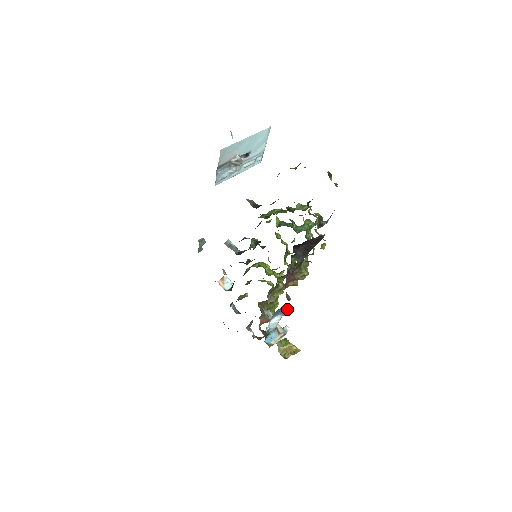
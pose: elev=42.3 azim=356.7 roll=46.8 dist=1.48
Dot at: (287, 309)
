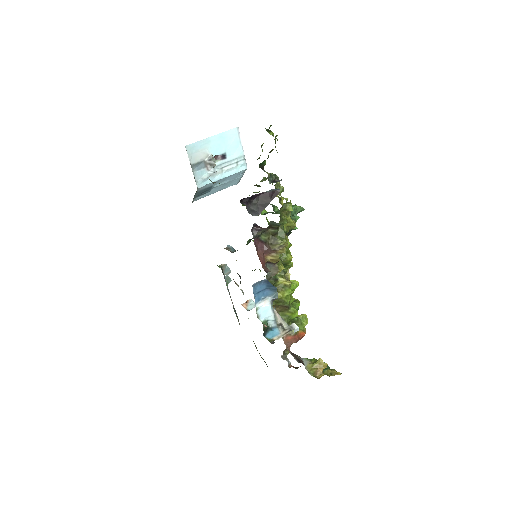
Dot at: (273, 288)
